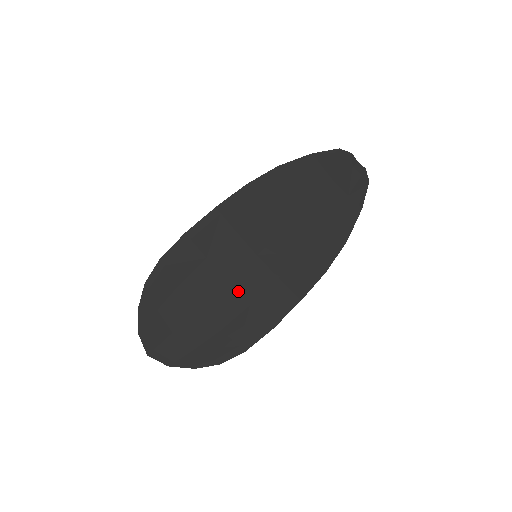
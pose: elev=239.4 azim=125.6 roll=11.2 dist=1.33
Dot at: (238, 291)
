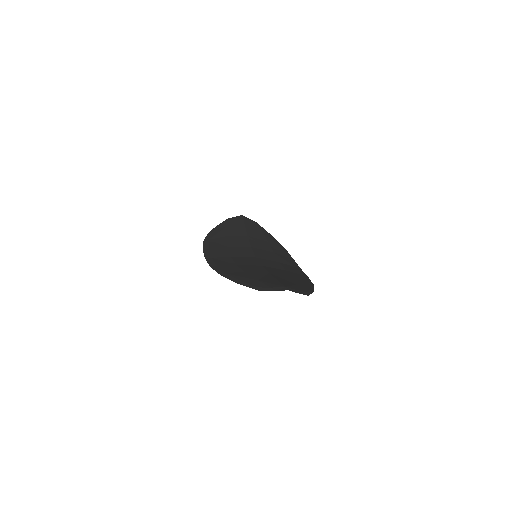
Dot at: occluded
